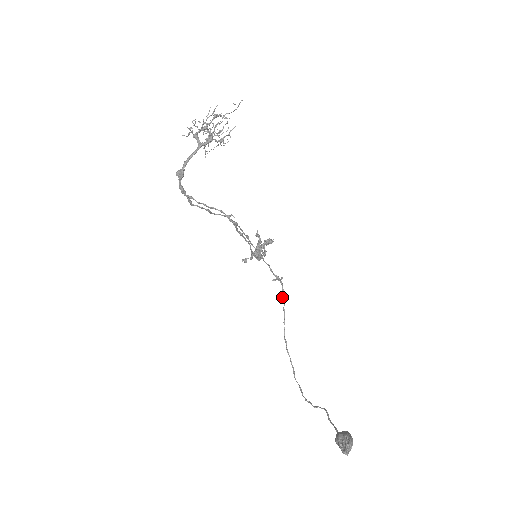
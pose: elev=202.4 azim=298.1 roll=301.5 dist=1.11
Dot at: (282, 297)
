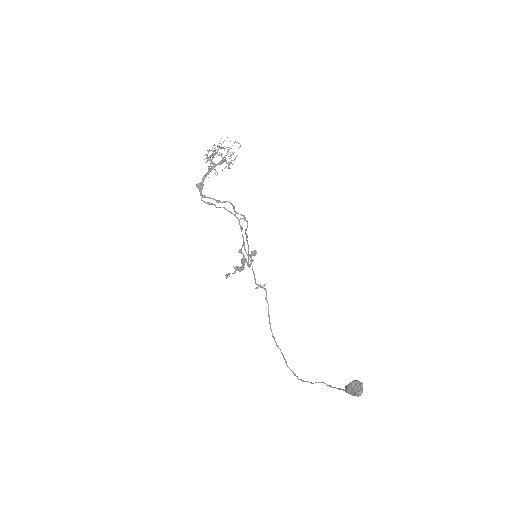
Dot at: (267, 300)
